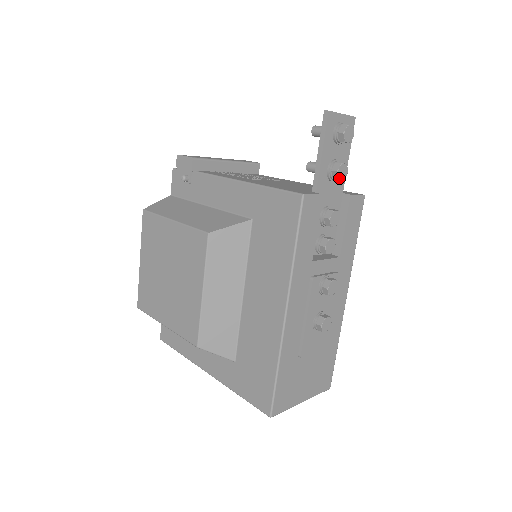
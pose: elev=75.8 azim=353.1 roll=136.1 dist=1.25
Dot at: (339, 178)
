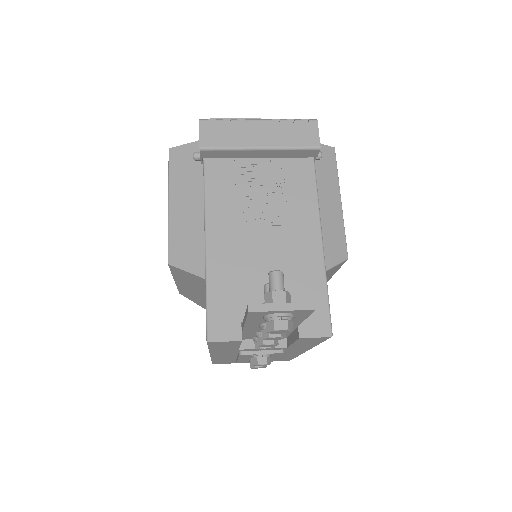
Dot at: occluded
